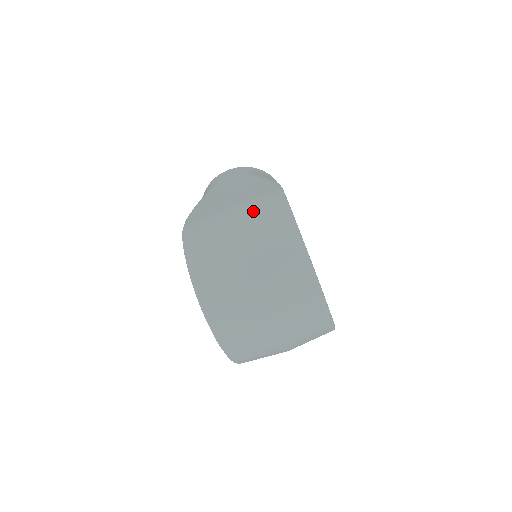
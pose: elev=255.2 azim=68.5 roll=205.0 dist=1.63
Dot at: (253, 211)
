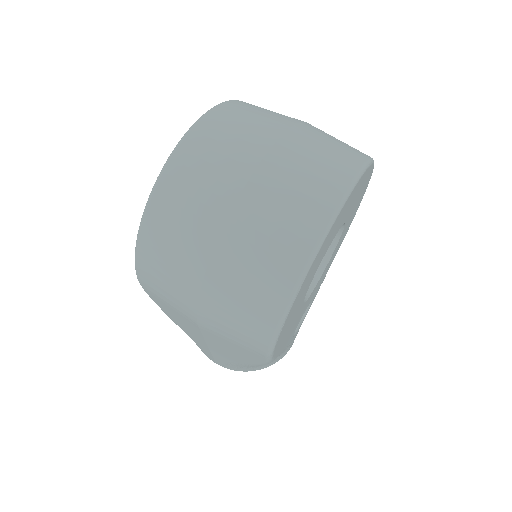
Dot at: occluded
